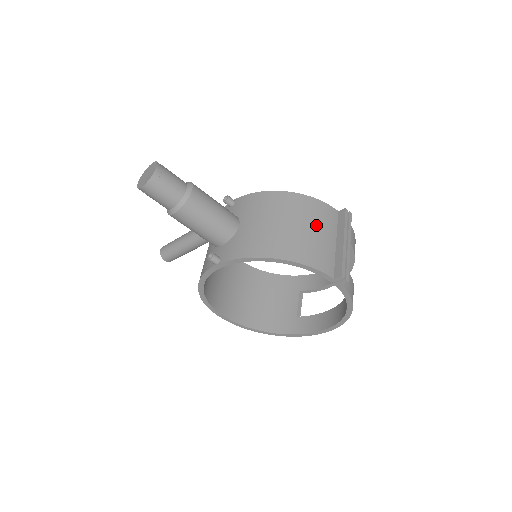
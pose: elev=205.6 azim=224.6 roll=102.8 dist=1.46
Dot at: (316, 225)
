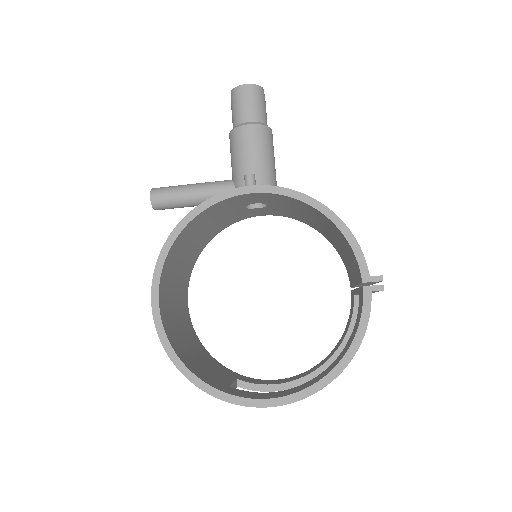
Dot at: occluded
